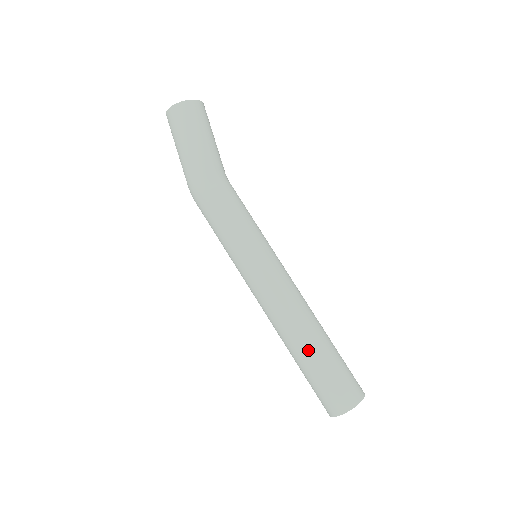
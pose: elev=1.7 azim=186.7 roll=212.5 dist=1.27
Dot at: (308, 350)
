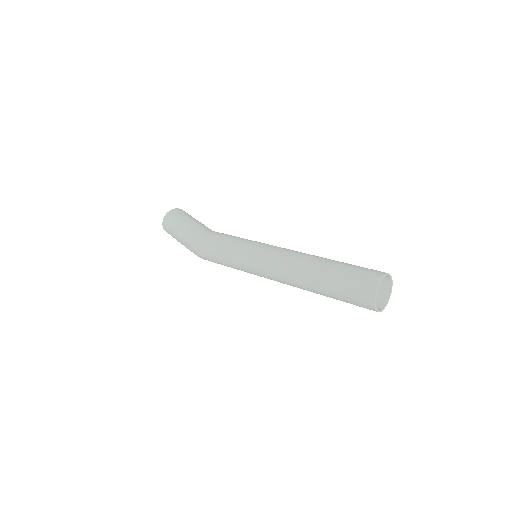
Dot at: (318, 273)
